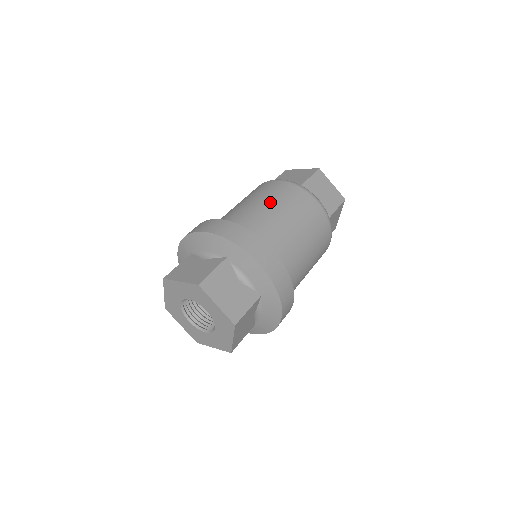
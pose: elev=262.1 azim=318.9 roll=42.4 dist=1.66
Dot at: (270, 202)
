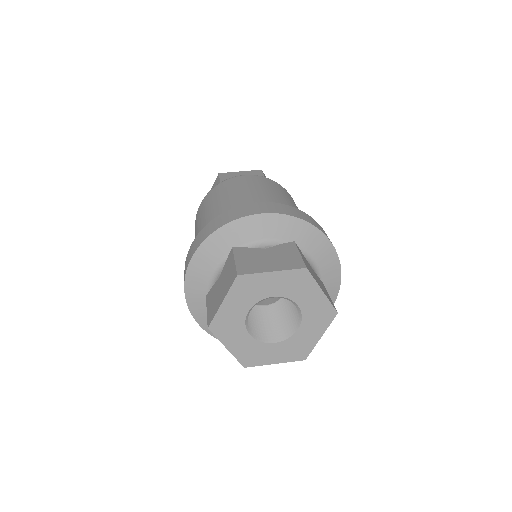
Dot at: (213, 205)
